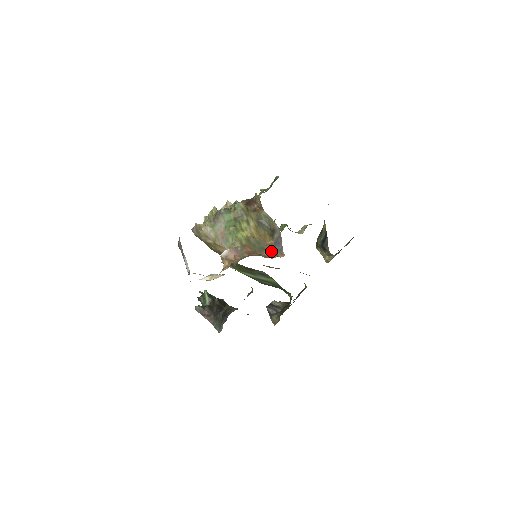
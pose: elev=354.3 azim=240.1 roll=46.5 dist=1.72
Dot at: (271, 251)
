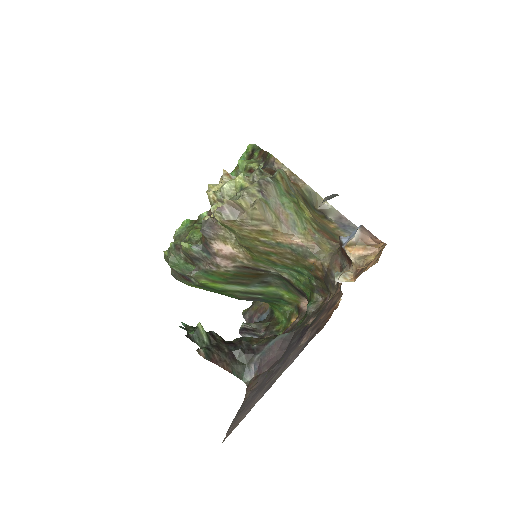
Dot at: occluded
